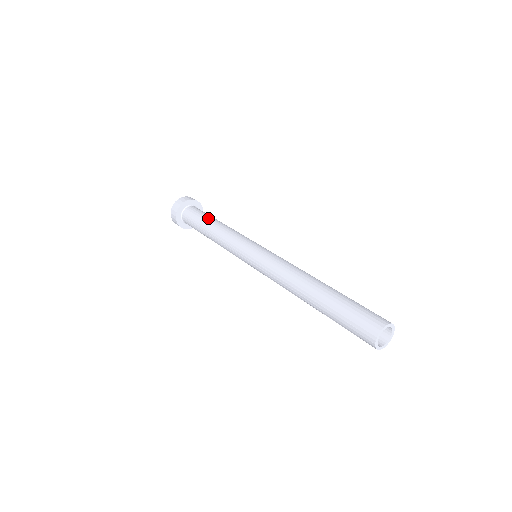
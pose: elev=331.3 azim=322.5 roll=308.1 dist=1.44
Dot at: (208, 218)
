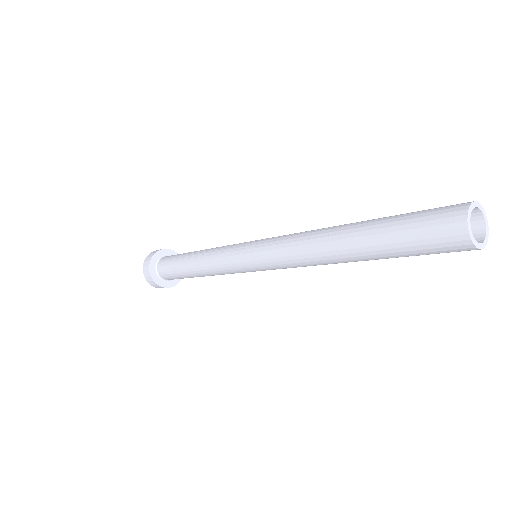
Dot at: occluded
